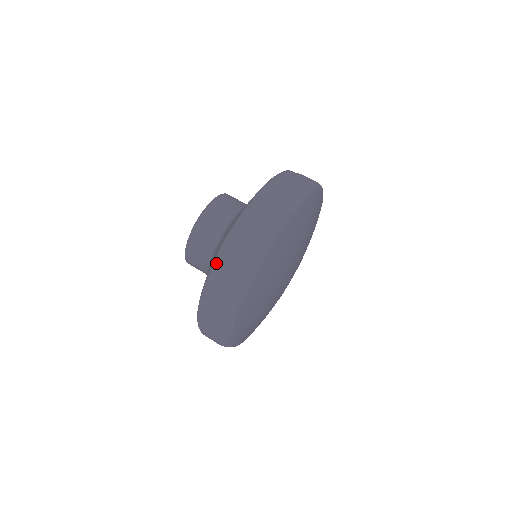
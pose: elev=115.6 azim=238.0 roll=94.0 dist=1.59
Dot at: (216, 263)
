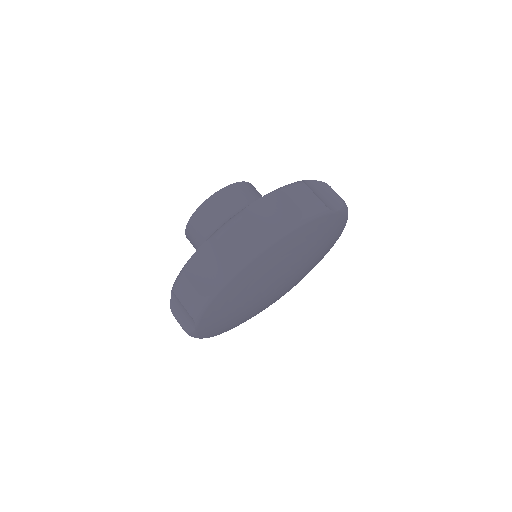
Dot at: (187, 266)
